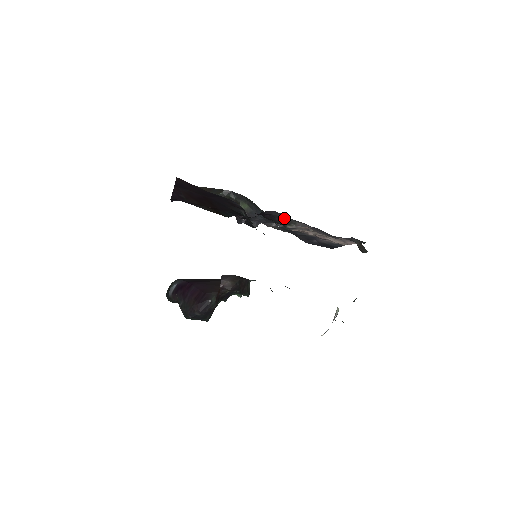
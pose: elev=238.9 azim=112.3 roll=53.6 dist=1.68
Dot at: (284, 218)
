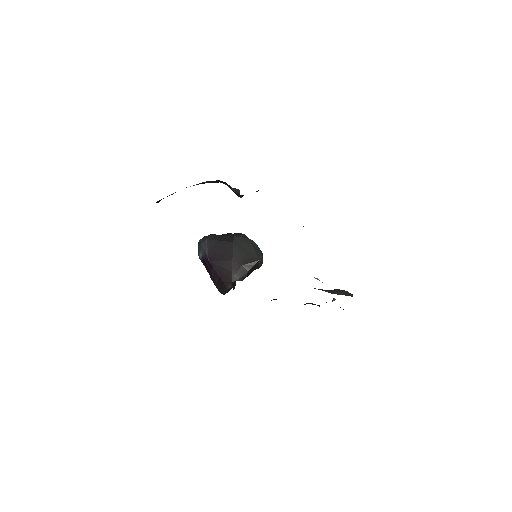
Dot at: occluded
